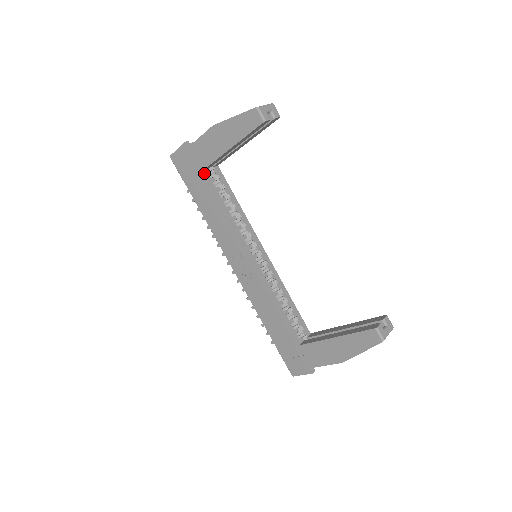
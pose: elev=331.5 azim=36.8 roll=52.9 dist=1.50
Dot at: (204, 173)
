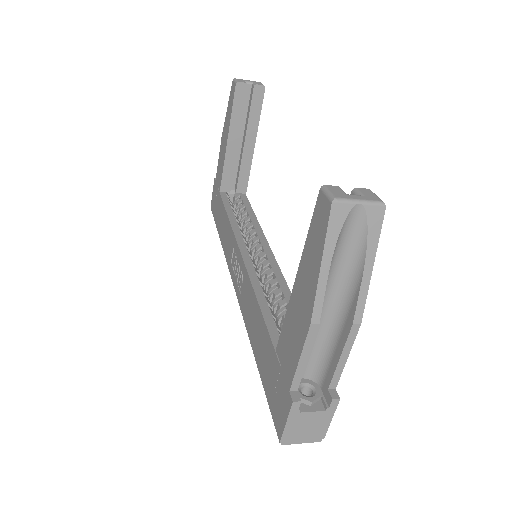
Dot at: (222, 194)
